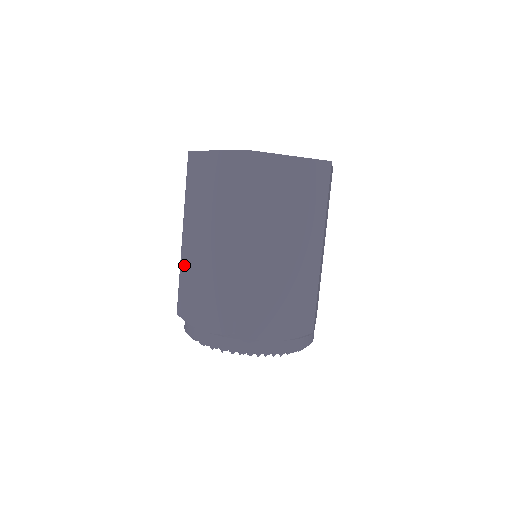
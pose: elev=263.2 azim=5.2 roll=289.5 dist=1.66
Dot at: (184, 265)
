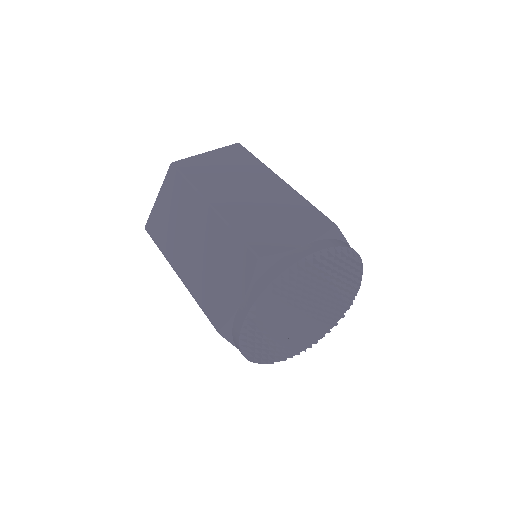
Dot at: (193, 288)
